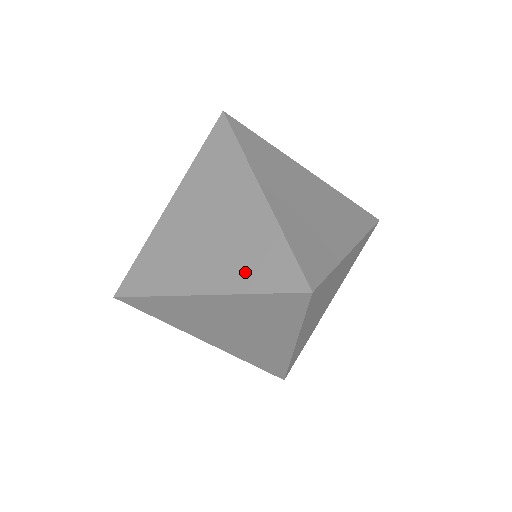
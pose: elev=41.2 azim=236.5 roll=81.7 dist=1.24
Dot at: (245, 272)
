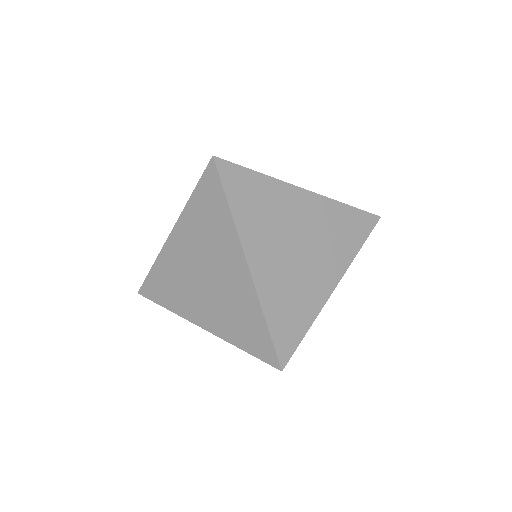
Dot at: (234, 329)
